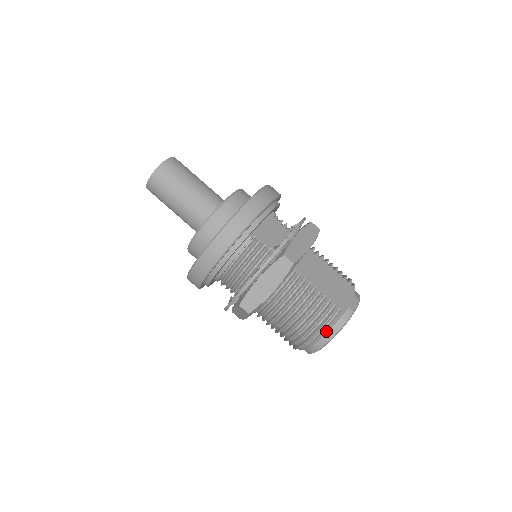
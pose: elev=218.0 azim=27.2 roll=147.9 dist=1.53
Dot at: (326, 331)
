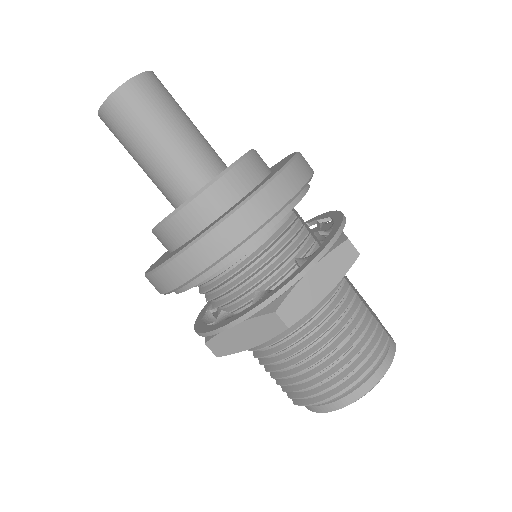
Dot at: (376, 368)
